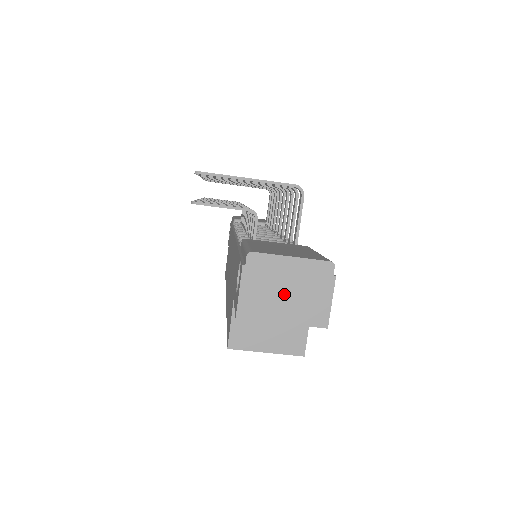
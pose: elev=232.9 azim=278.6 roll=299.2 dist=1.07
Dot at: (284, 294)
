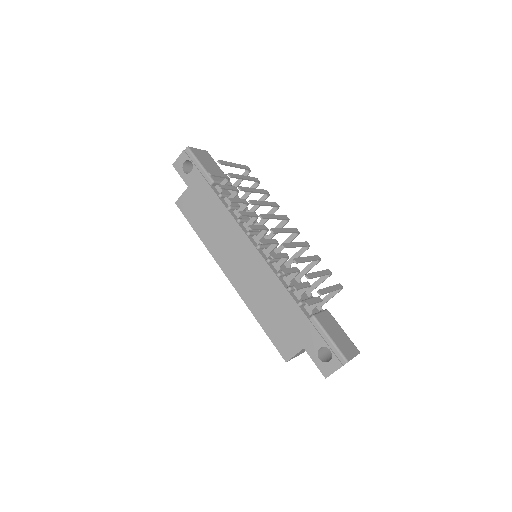
Dot at: occluded
